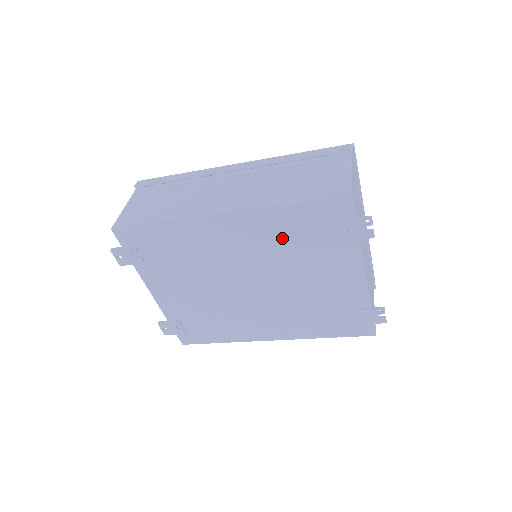
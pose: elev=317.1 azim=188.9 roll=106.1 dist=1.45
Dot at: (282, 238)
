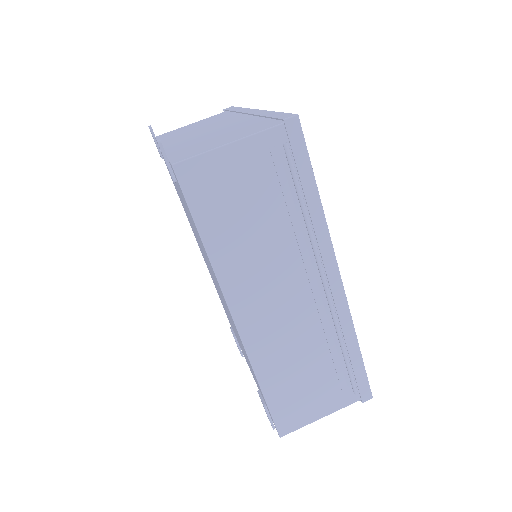
Dot at: occluded
